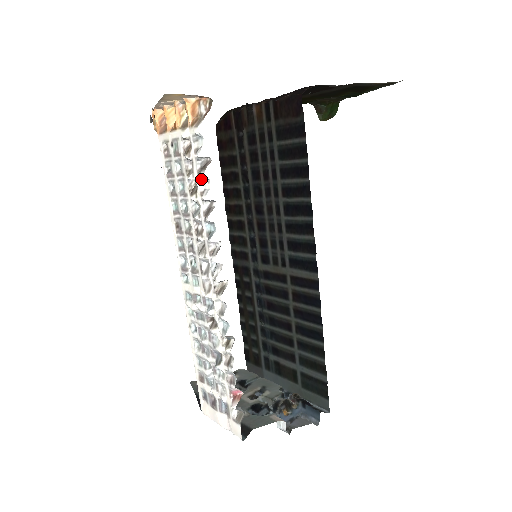
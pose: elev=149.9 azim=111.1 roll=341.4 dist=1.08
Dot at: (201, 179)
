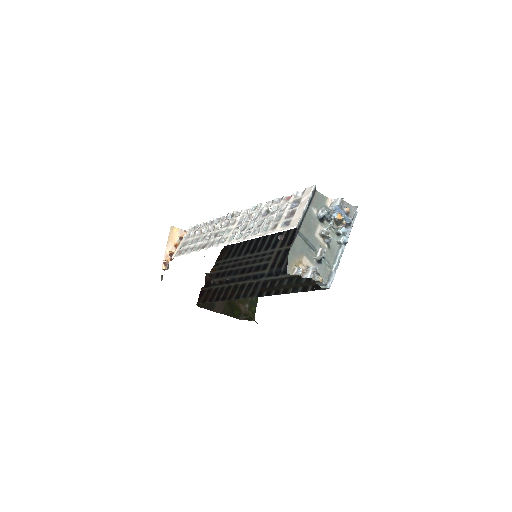
Dot at: (202, 224)
